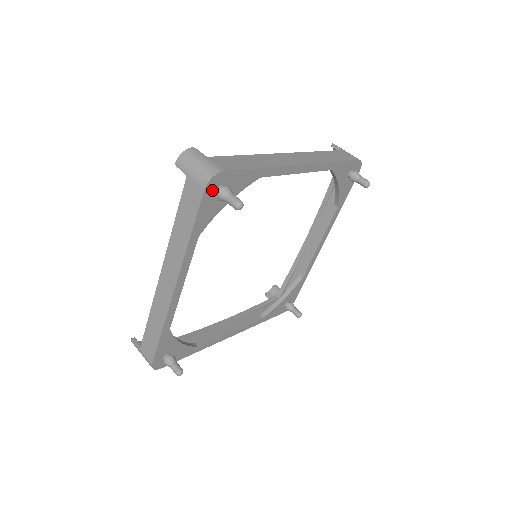
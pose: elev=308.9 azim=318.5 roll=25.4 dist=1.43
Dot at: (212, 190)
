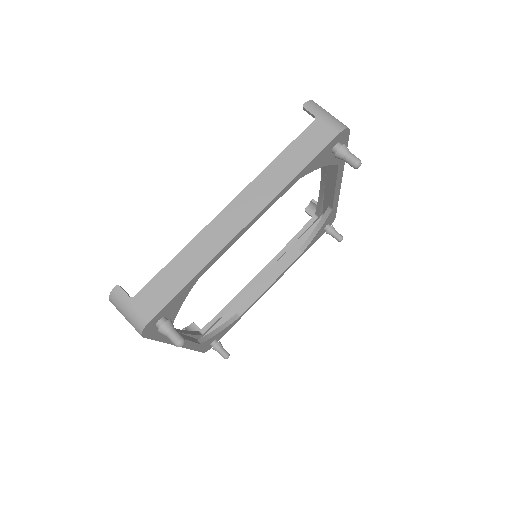
Dot at: (336, 141)
